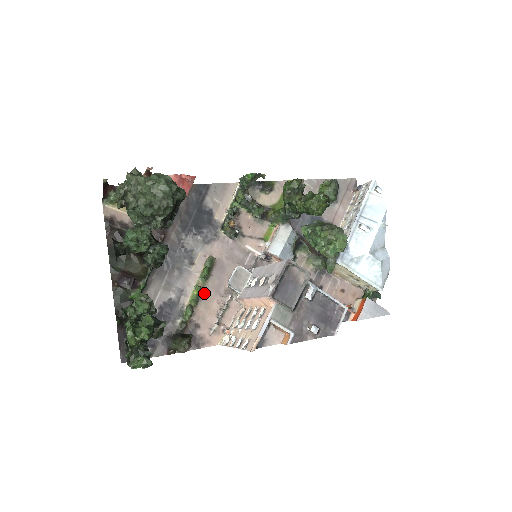
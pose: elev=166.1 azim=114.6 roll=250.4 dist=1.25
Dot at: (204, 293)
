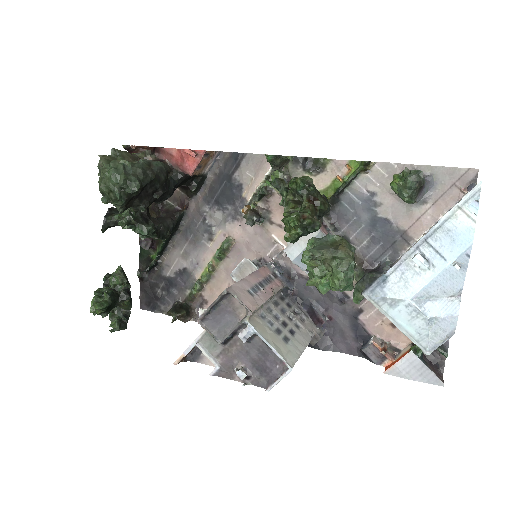
Dot at: (217, 273)
